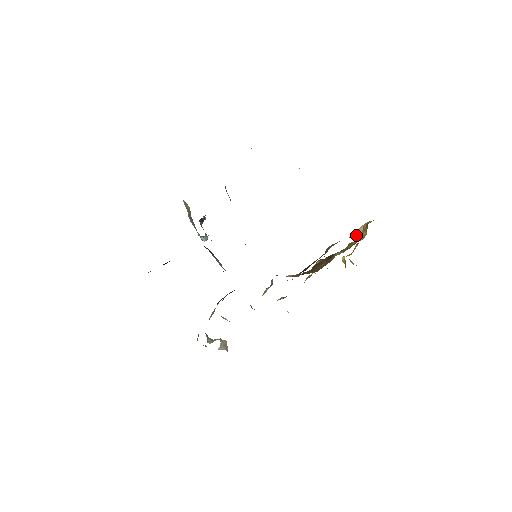
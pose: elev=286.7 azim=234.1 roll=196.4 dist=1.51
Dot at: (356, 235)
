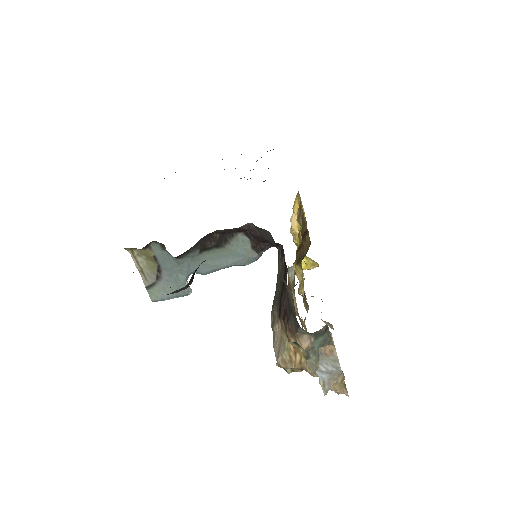
Dot at: (294, 230)
